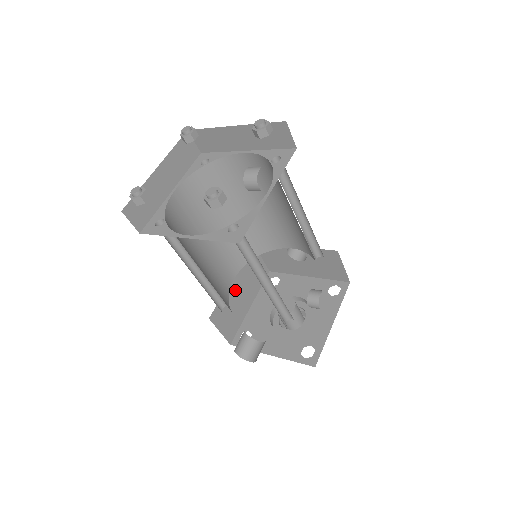
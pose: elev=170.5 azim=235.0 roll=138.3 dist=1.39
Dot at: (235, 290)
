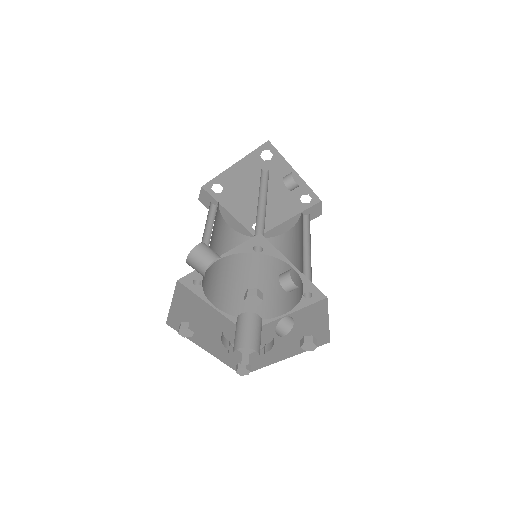
Dot at: (208, 317)
